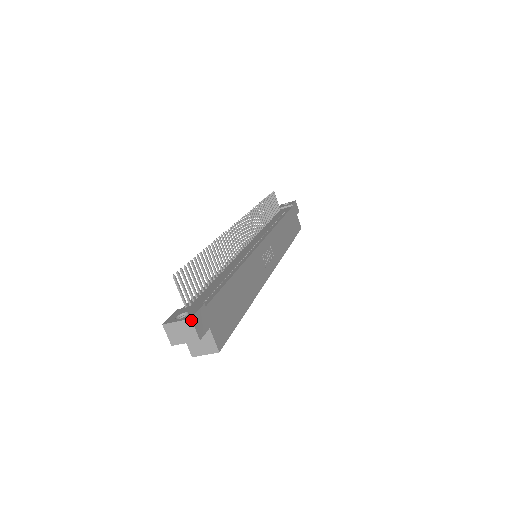
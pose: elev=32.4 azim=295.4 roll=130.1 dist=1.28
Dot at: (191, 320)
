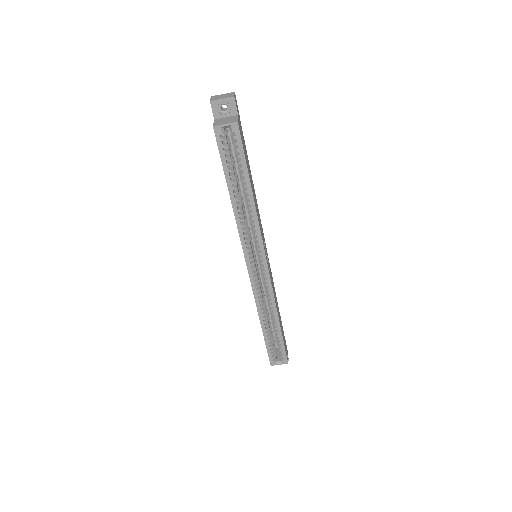
Dot at: (234, 92)
